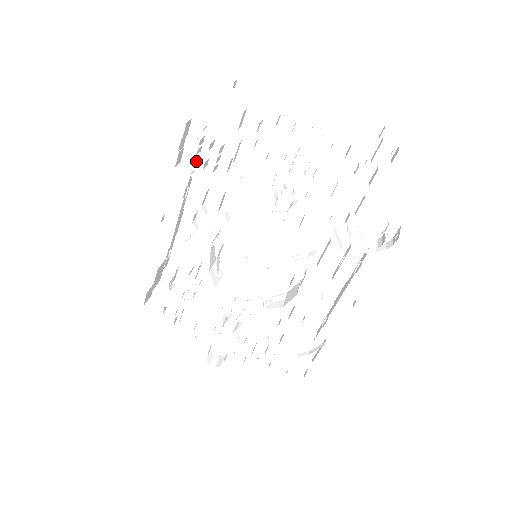
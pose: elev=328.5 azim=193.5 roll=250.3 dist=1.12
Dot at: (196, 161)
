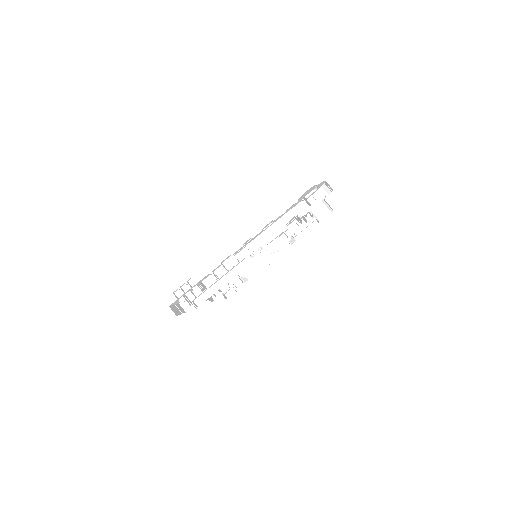
Dot at: occluded
